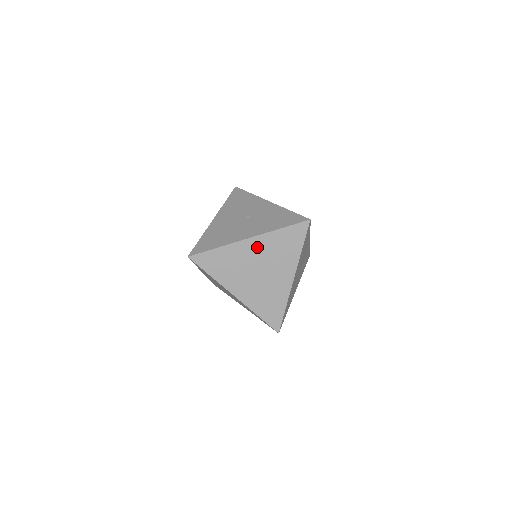
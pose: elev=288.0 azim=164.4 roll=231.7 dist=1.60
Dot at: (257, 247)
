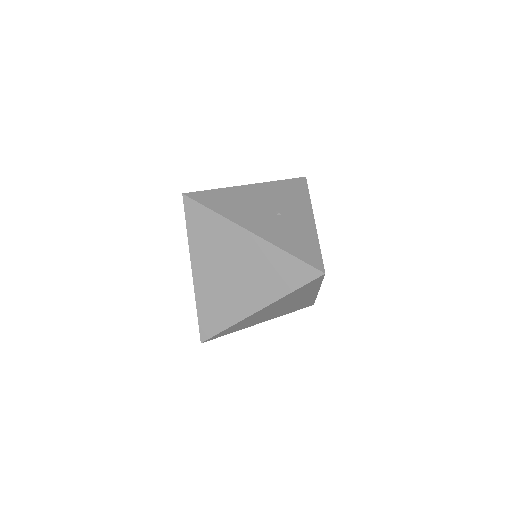
Dot at: (251, 248)
